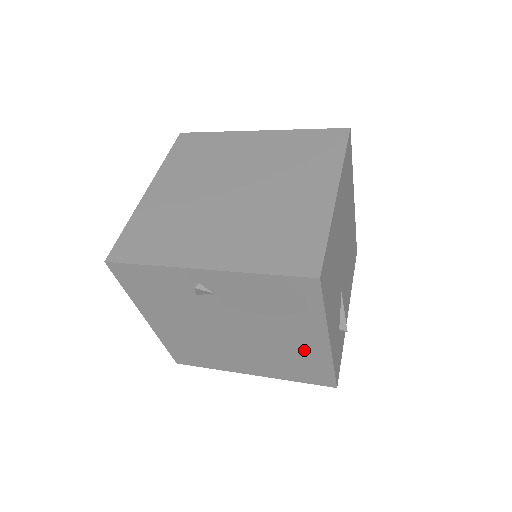
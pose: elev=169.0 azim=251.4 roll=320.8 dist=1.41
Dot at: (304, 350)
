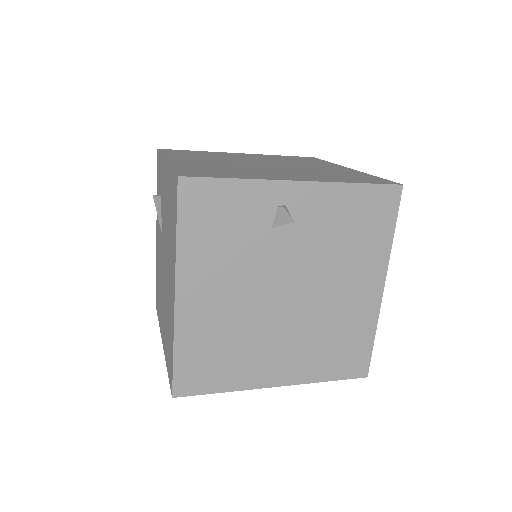
Dot at: (355, 310)
